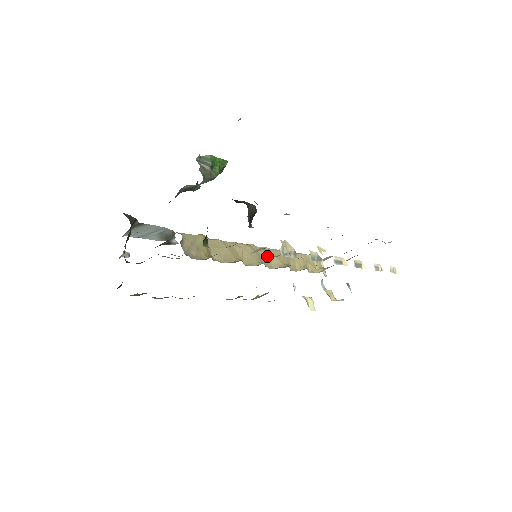
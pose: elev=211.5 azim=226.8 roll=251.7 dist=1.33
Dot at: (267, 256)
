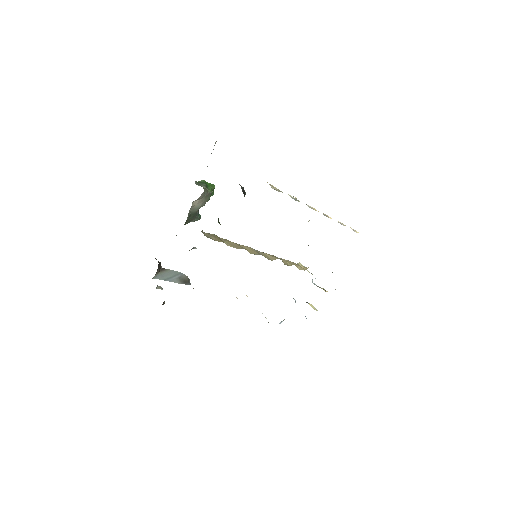
Dot at: (264, 254)
